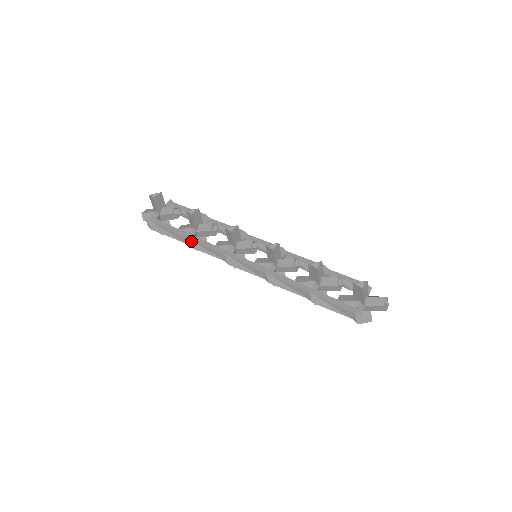
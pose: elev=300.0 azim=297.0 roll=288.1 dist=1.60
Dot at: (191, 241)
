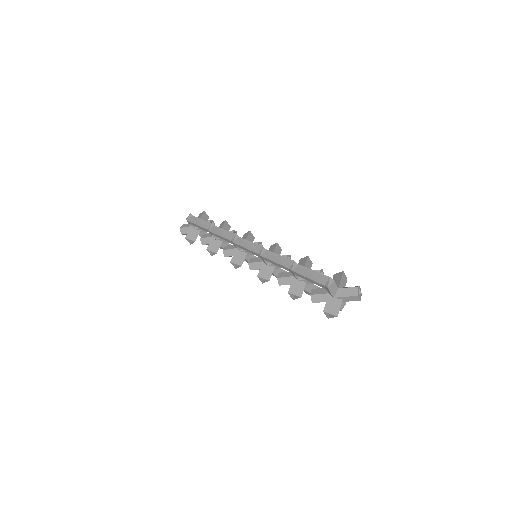
Dot at: (214, 227)
